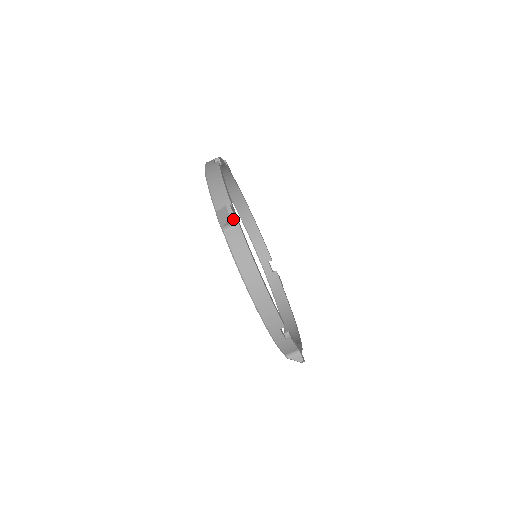
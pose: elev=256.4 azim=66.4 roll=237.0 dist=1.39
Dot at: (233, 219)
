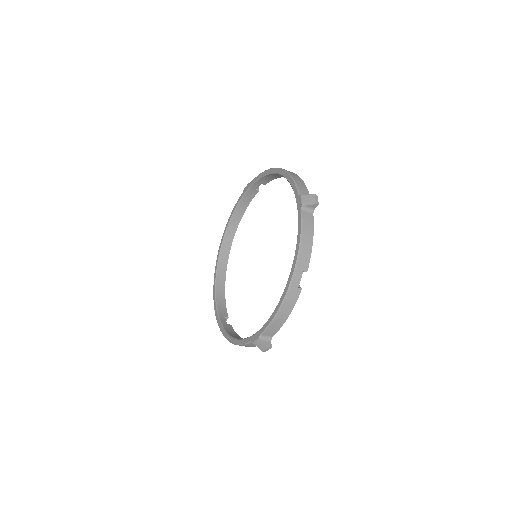
Dot at: (264, 349)
